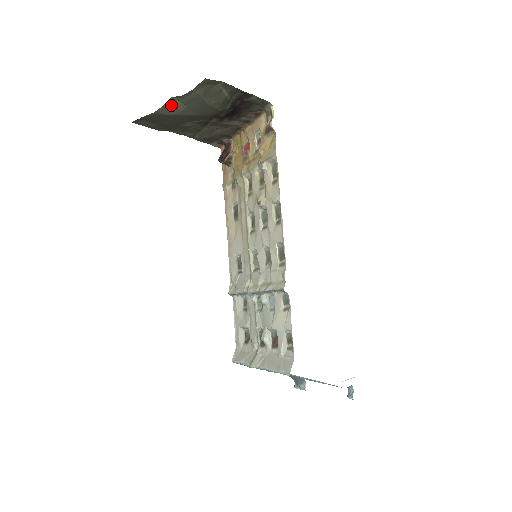
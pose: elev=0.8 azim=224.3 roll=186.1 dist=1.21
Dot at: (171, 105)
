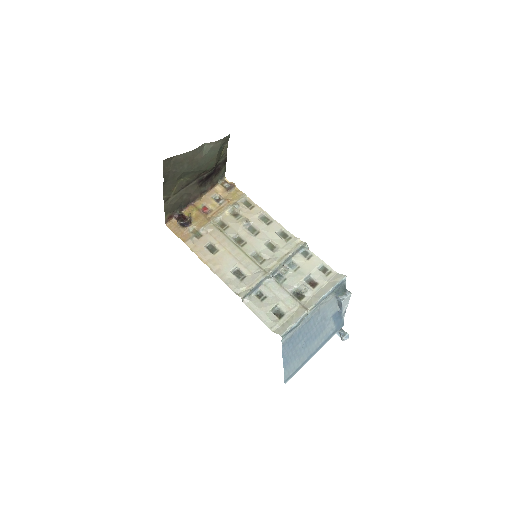
Dot at: (199, 150)
